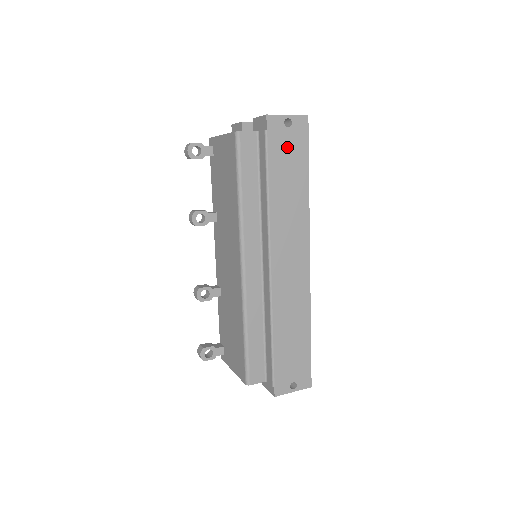
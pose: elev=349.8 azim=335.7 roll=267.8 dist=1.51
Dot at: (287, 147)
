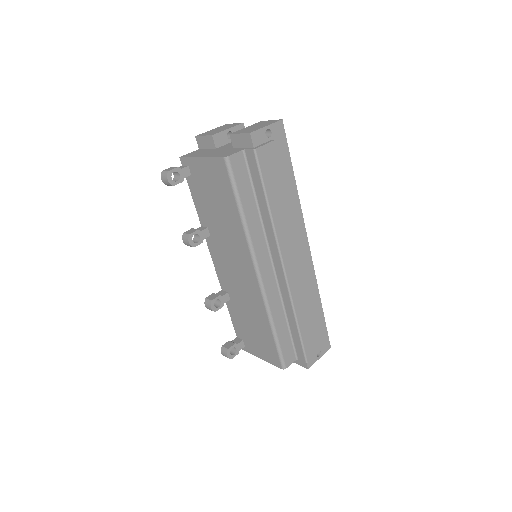
Dot at: (274, 158)
